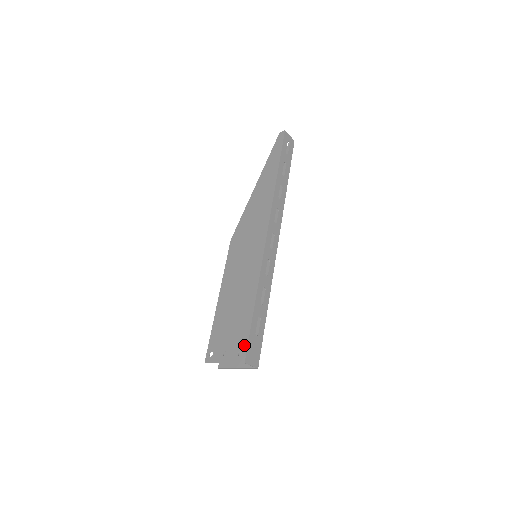
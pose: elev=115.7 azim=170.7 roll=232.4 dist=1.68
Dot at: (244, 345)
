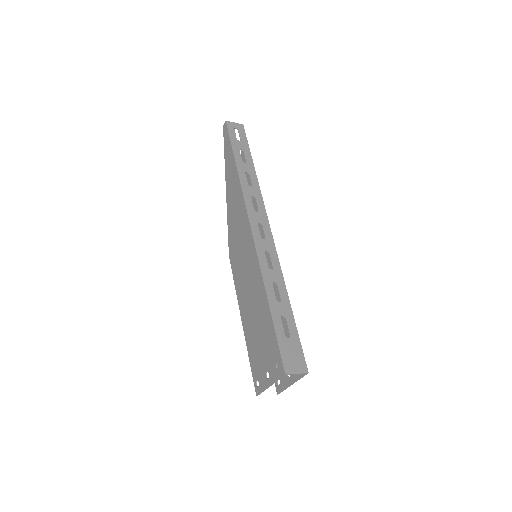
Dot at: (277, 355)
